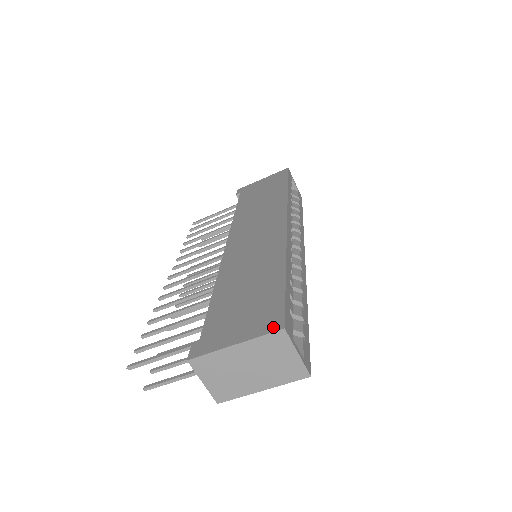
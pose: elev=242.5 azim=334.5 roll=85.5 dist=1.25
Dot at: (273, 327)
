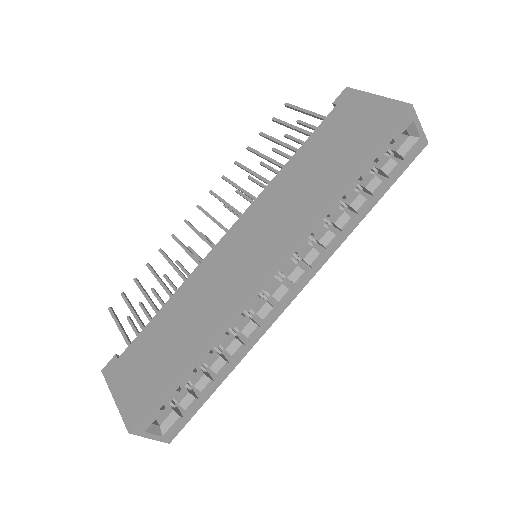
Dot at: (129, 420)
